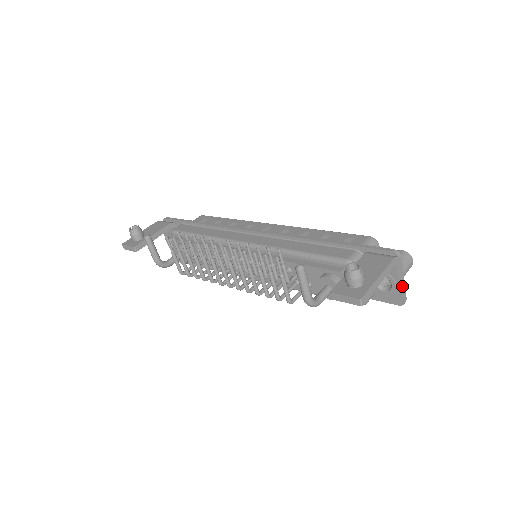
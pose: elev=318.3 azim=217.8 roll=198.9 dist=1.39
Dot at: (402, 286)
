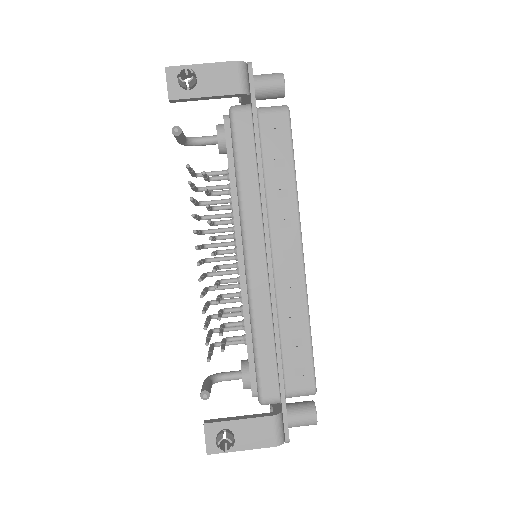
Dot at: occluded
